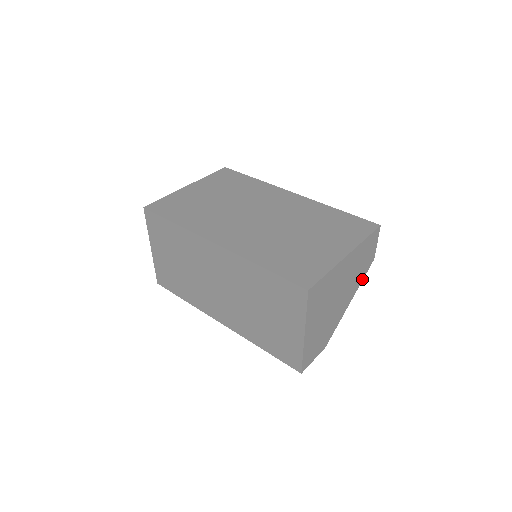
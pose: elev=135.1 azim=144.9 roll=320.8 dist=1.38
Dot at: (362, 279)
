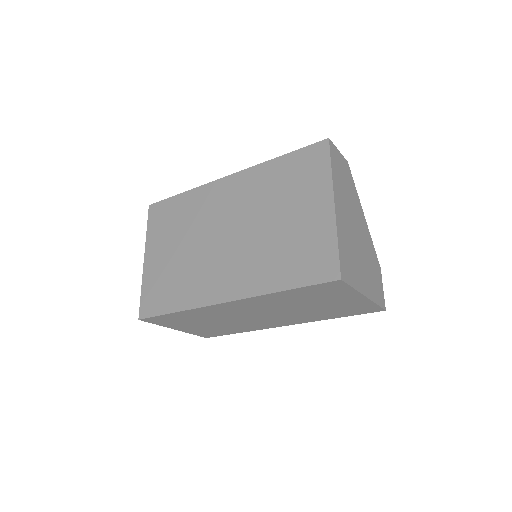
Dot at: (355, 189)
